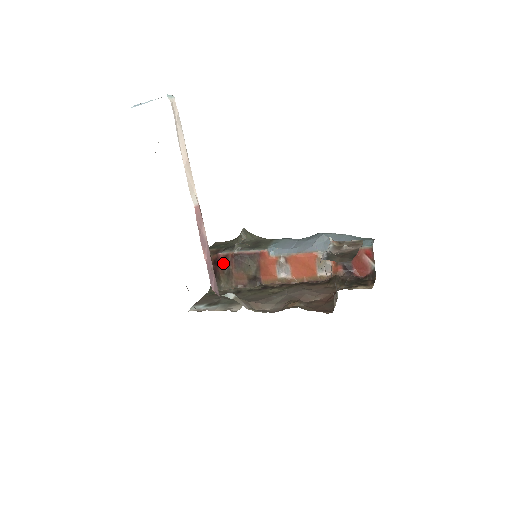
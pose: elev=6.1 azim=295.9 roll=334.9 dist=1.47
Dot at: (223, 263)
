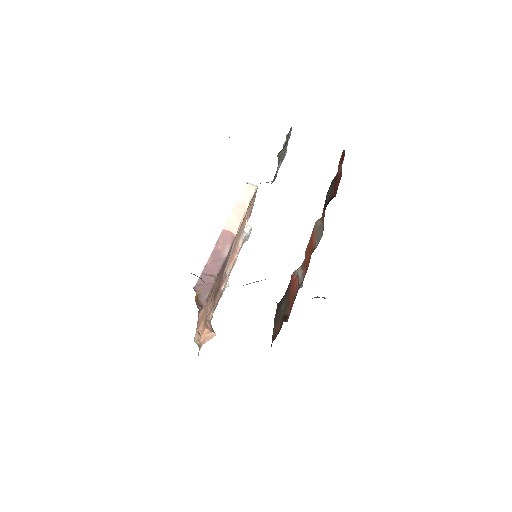
Dot at: occluded
